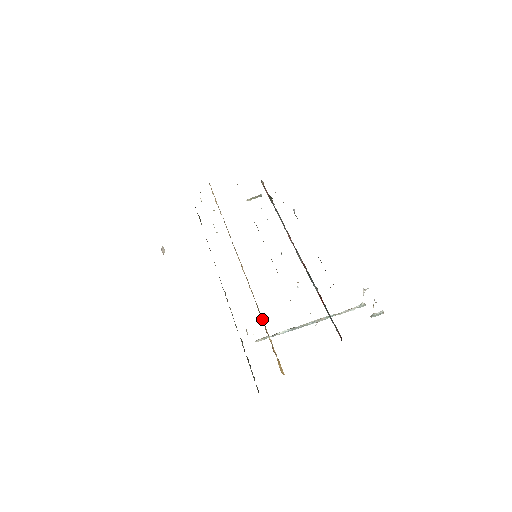
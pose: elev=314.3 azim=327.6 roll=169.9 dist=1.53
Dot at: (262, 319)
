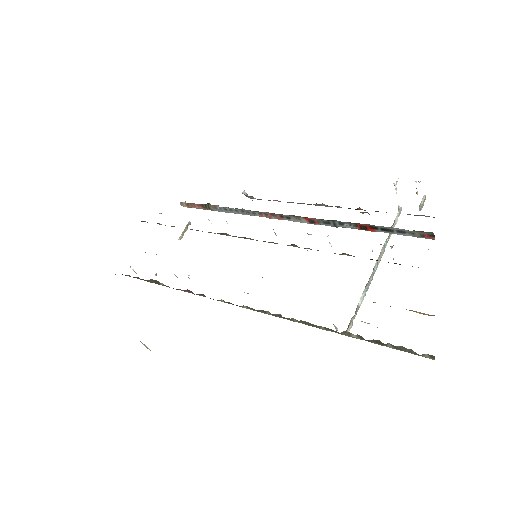
Dot at: occluded
